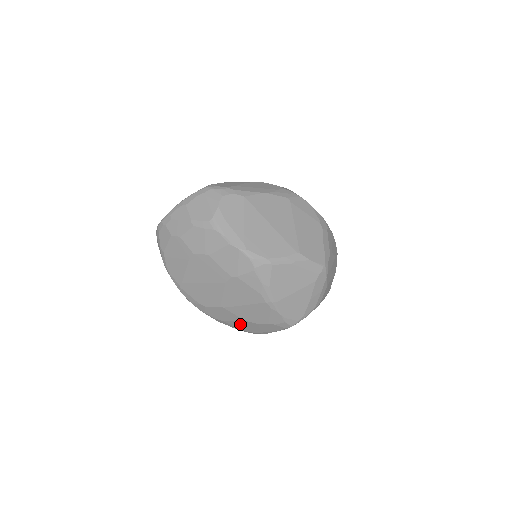
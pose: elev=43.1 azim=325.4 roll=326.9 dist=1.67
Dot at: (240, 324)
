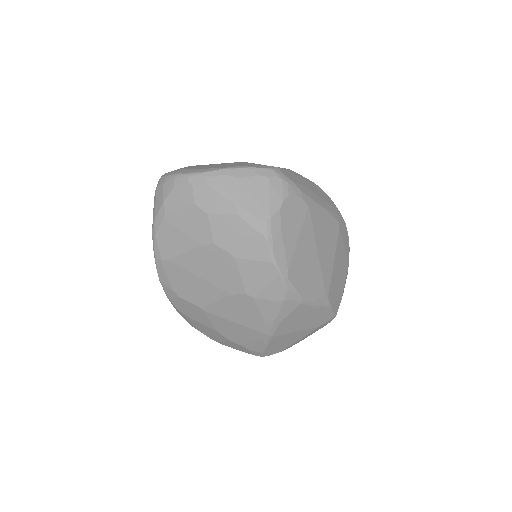
Dot at: (204, 328)
